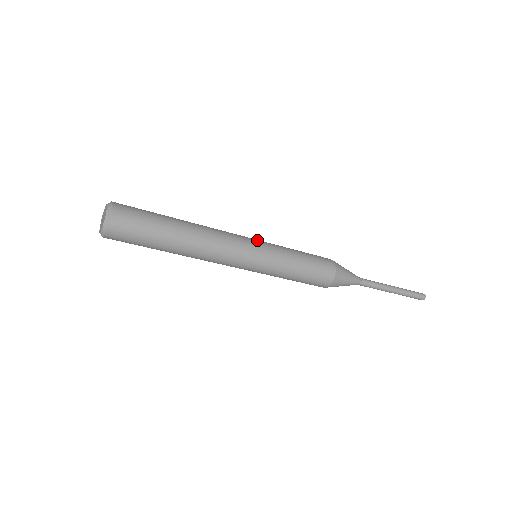
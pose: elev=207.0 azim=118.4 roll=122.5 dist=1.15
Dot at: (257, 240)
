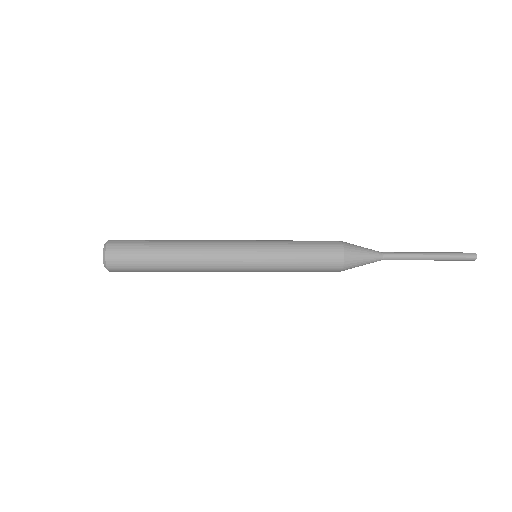
Dot at: (252, 258)
